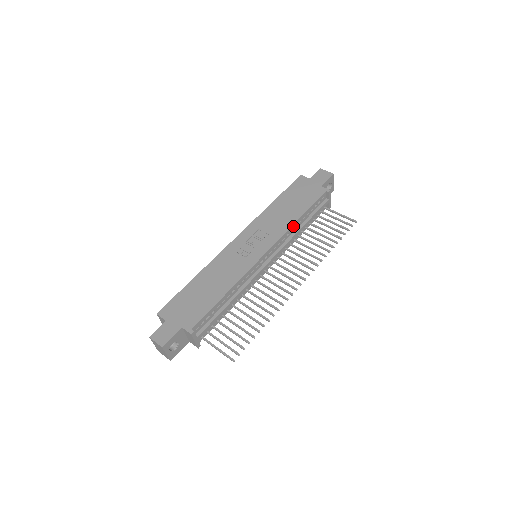
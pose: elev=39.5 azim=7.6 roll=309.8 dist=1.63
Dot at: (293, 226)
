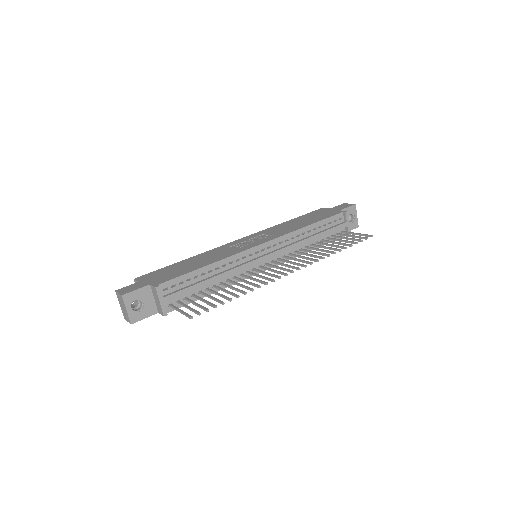
Dot at: (299, 231)
